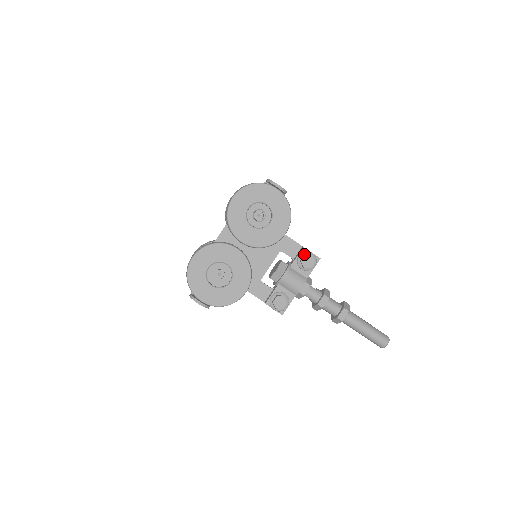
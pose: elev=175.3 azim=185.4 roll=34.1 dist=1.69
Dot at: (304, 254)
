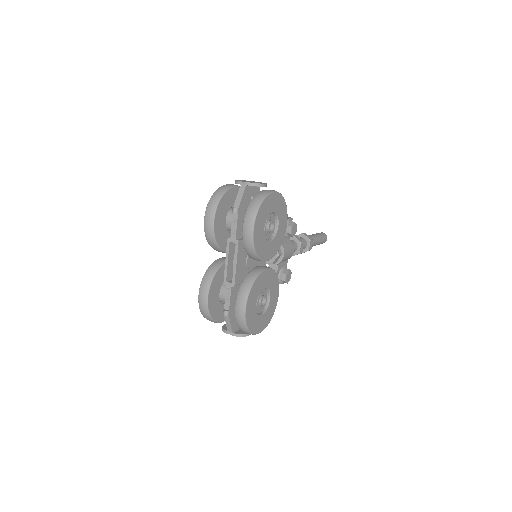
Dot at: (289, 226)
